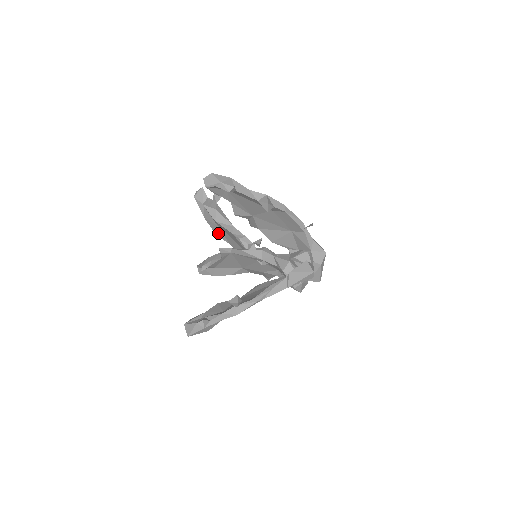
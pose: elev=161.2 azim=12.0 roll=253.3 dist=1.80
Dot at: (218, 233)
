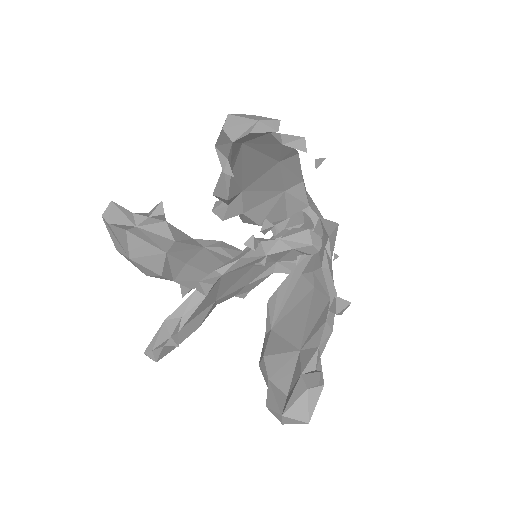
Dot at: (163, 269)
